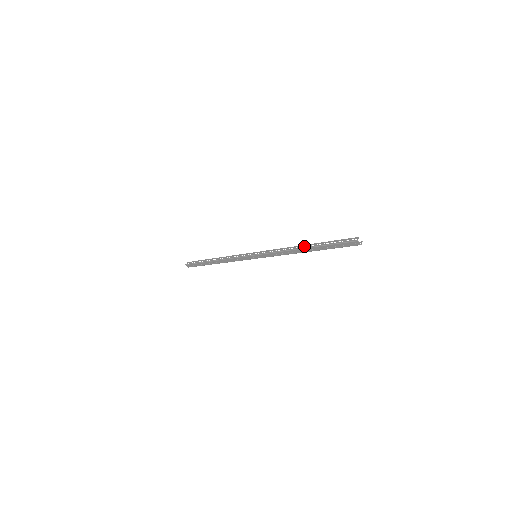
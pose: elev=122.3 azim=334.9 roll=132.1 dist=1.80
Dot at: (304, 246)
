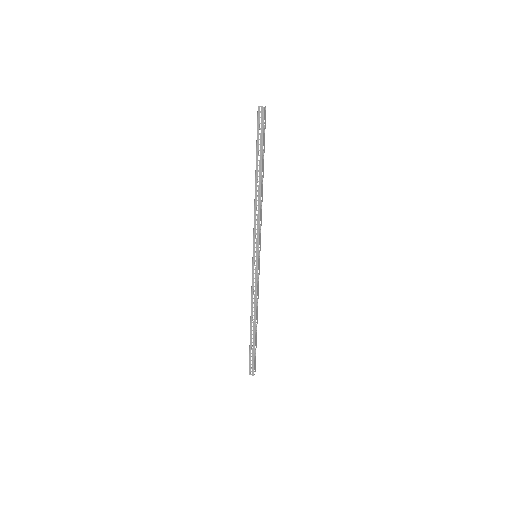
Dot at: (256, 180)
